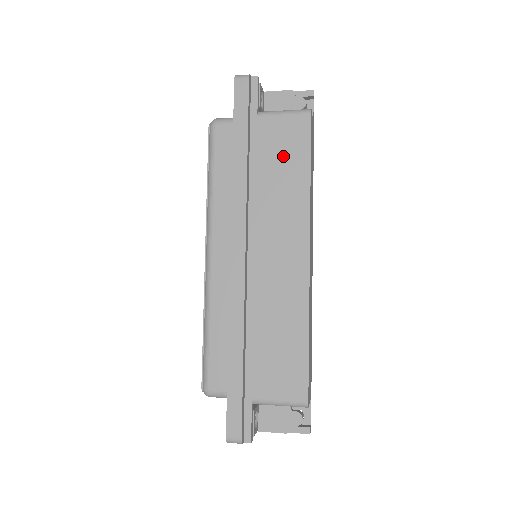
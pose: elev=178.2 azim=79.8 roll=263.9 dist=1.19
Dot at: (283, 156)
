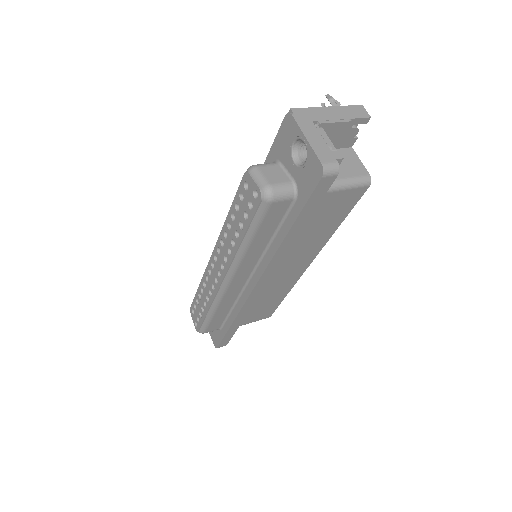
Dot at: (326, 219)
